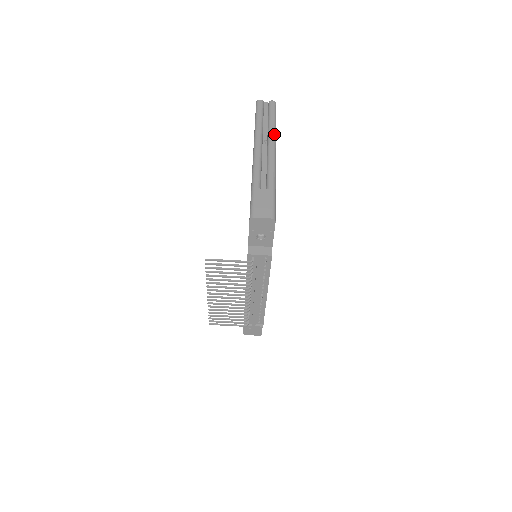
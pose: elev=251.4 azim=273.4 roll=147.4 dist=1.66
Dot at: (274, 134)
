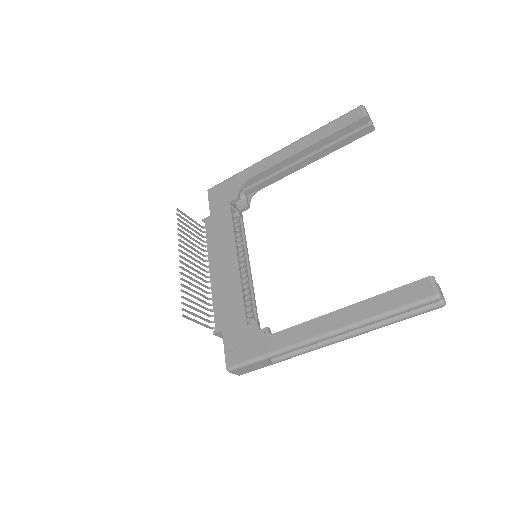
Dot at: occluded
